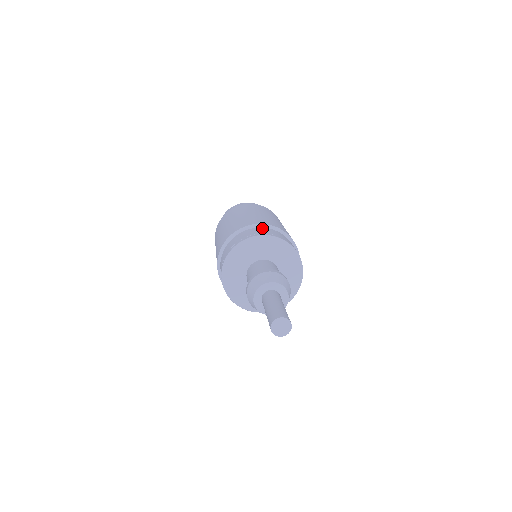
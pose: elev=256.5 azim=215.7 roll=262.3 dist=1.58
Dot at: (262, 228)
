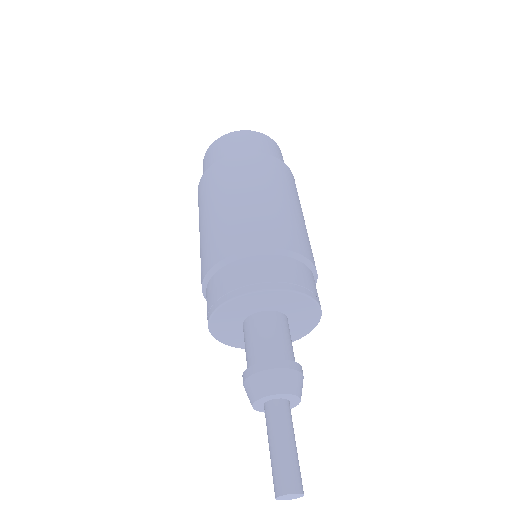
Dot at: (259, 258)
